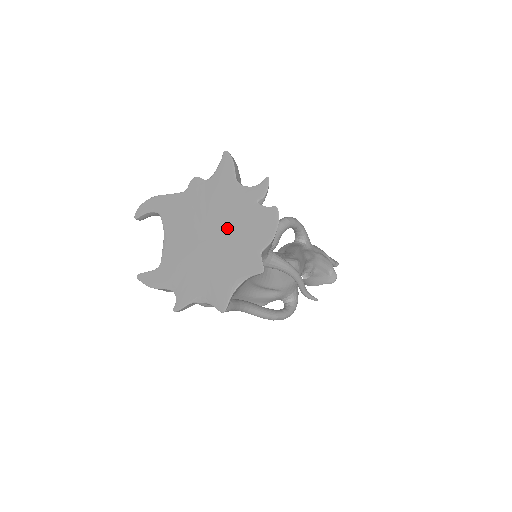
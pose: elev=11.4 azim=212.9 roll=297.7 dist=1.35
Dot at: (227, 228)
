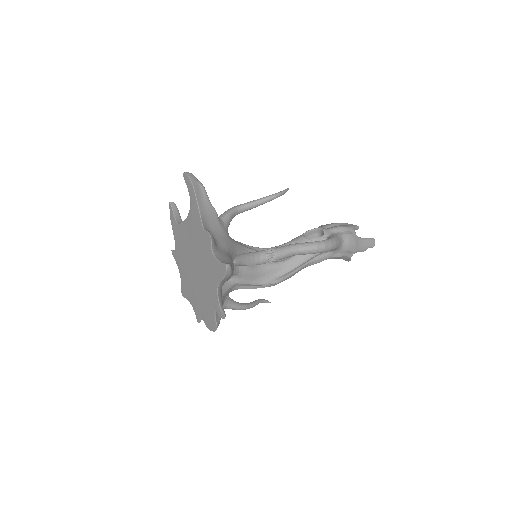
Dot at: (202, 285)
